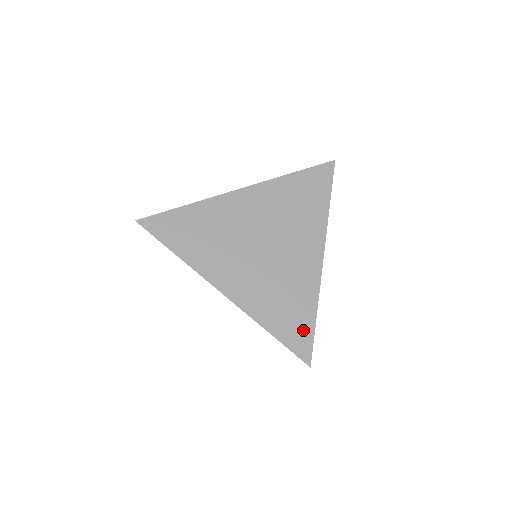
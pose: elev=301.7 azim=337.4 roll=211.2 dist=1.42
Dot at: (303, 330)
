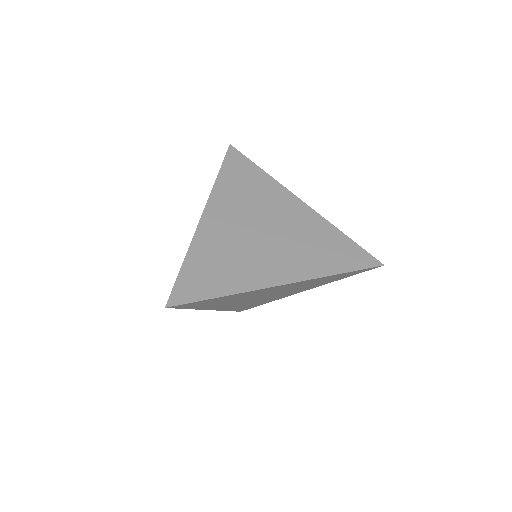
Dot at: (352, 251)
